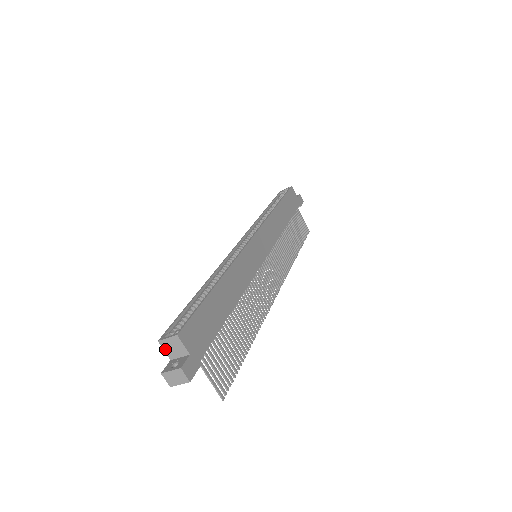
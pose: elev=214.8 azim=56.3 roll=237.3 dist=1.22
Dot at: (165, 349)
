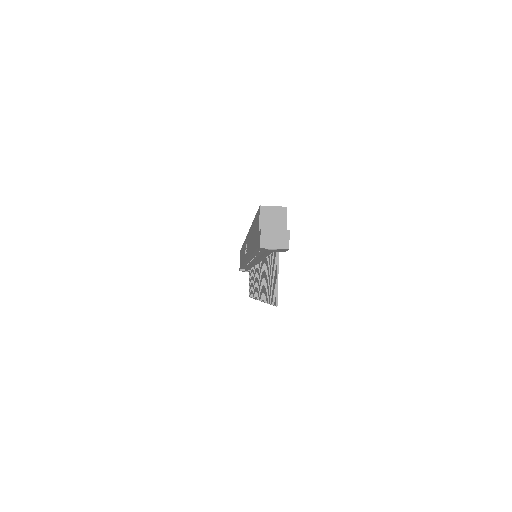
Dot at: (262, 217)
